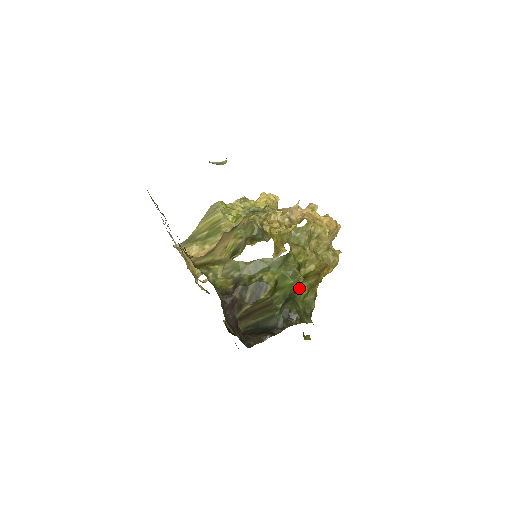
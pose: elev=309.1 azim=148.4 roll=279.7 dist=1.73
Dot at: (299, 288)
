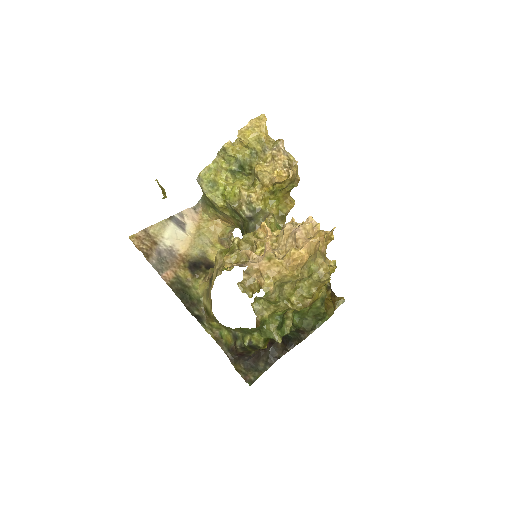
Dot at: occluded
